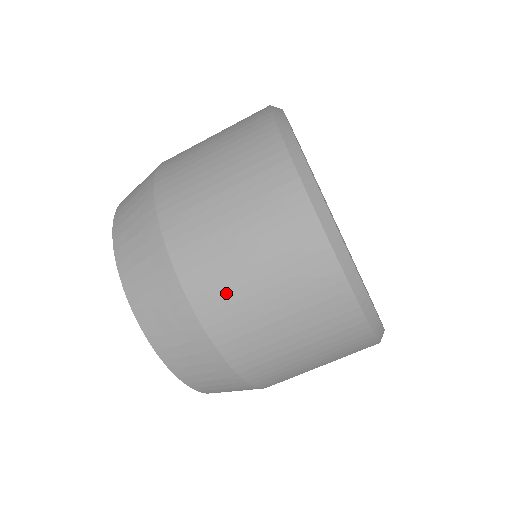
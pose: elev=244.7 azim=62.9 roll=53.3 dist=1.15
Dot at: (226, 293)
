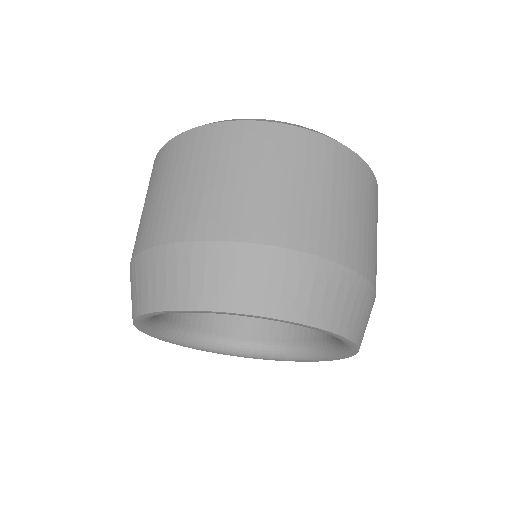
Dot at: (243, 208)
